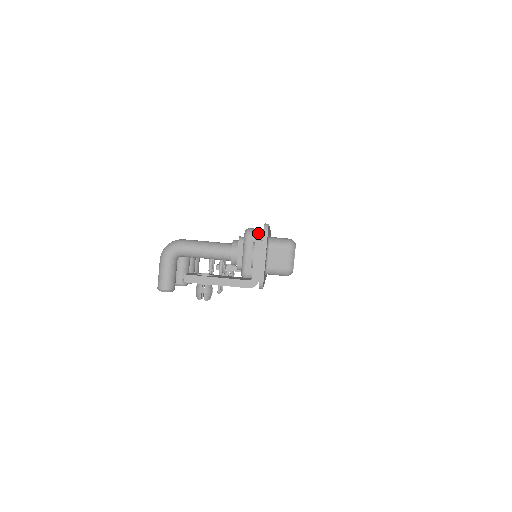
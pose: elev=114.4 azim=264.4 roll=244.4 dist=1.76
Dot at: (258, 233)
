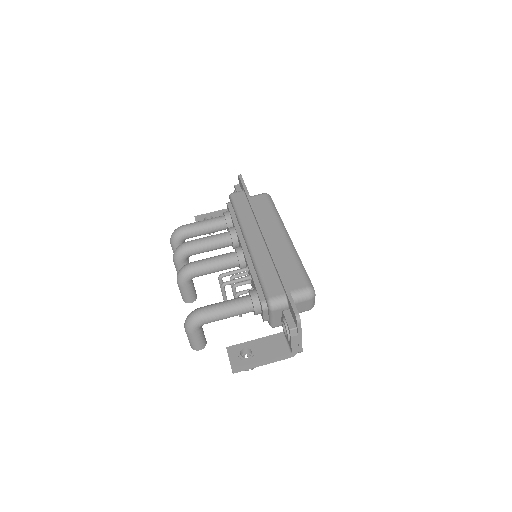
Dot at: (282, 304)
